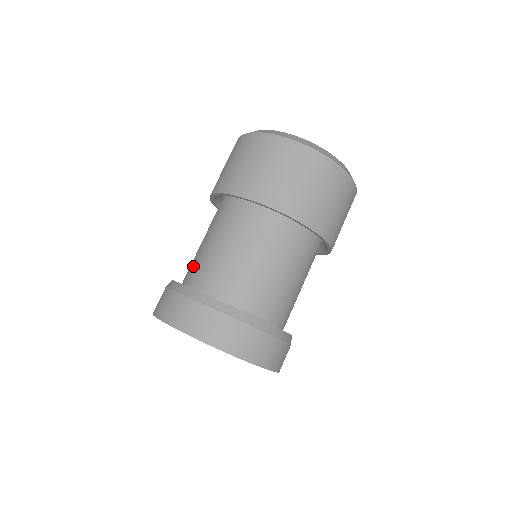
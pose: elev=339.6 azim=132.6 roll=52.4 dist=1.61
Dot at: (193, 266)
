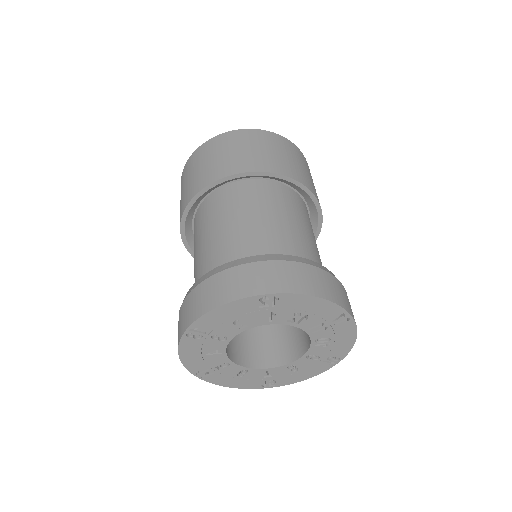
Dot at: (230, 250)
